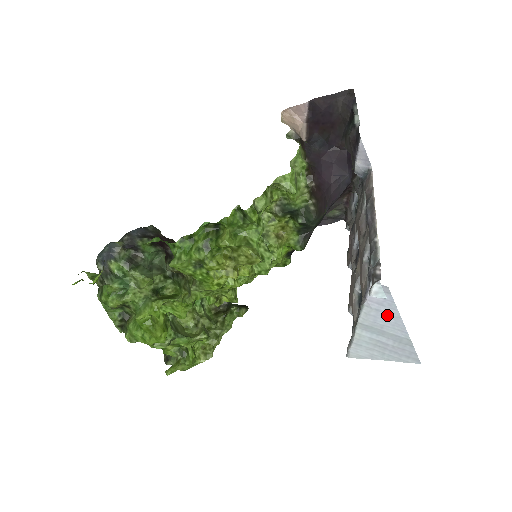
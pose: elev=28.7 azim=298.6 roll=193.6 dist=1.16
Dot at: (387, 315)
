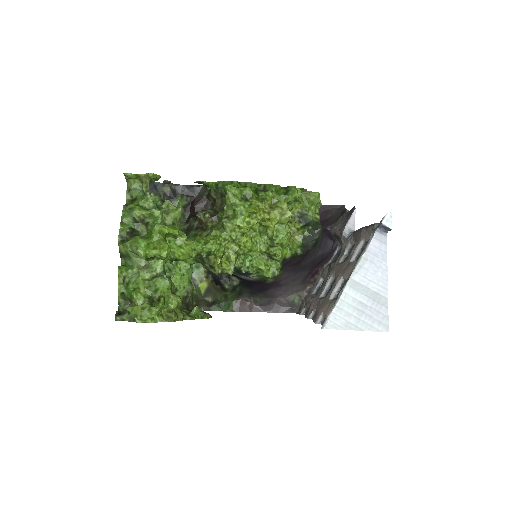
Dot at: (377, 268)
